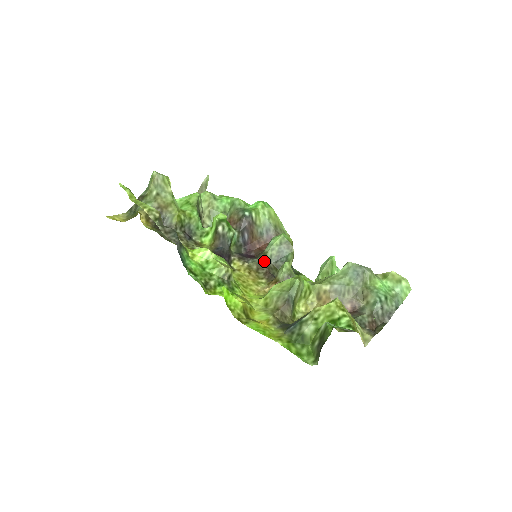
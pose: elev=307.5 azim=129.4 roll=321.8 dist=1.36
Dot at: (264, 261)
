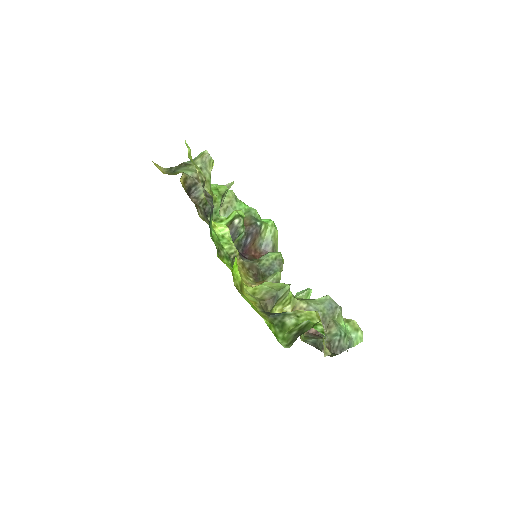
Dot at: (256, 265)
